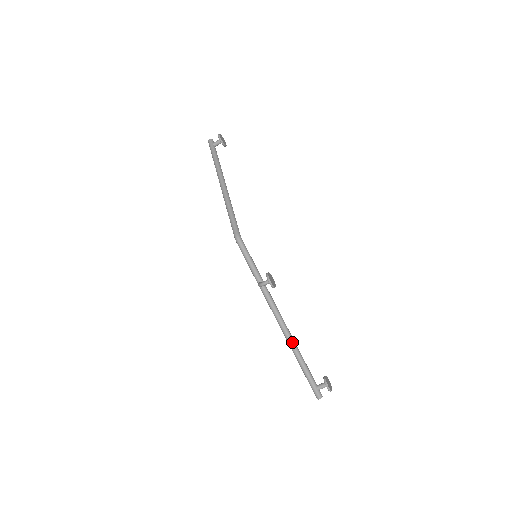
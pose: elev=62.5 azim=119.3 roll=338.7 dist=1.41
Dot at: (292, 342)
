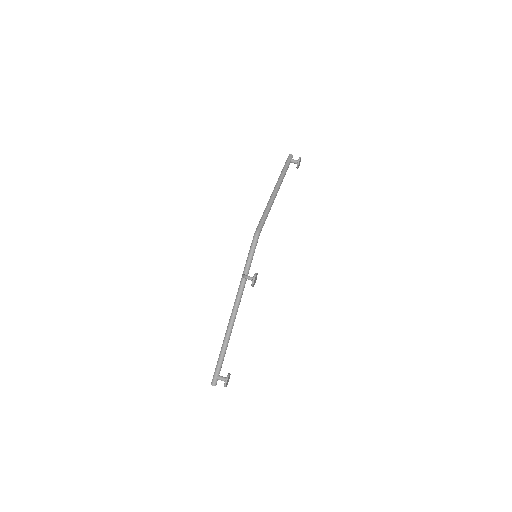
Dot at: (230, 332)
